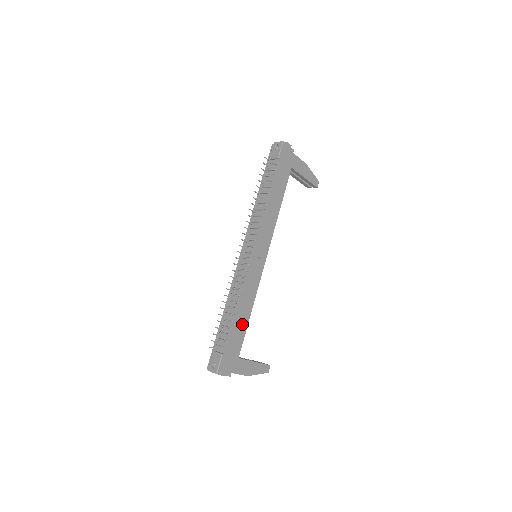
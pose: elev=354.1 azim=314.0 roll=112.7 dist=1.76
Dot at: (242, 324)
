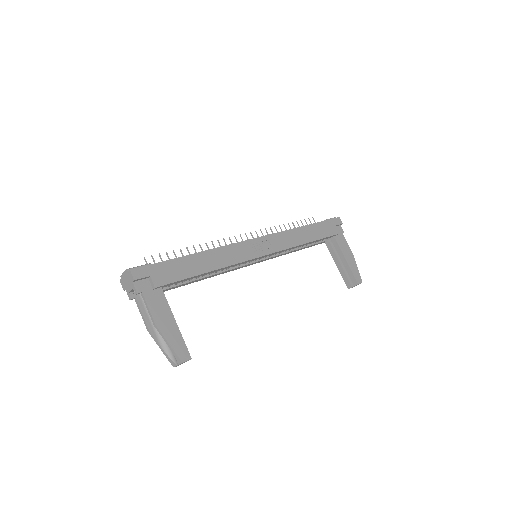
Dot at: (196, 265)
